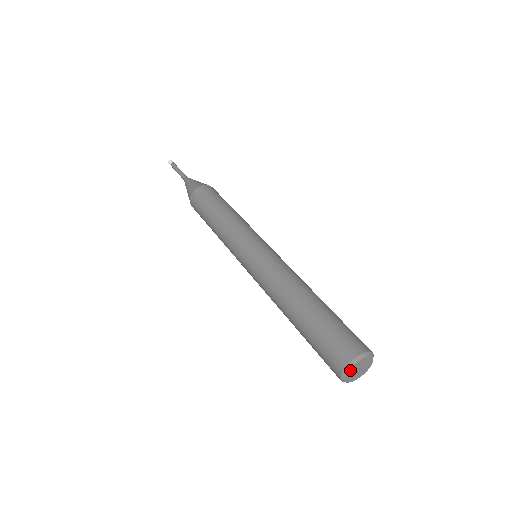
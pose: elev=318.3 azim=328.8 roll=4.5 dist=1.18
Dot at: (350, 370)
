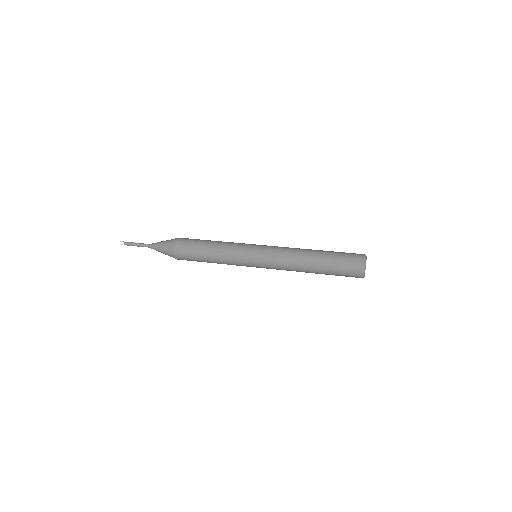
Dot at: occluded
